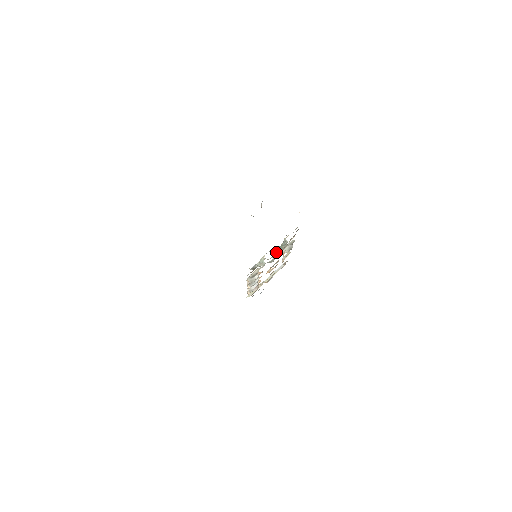
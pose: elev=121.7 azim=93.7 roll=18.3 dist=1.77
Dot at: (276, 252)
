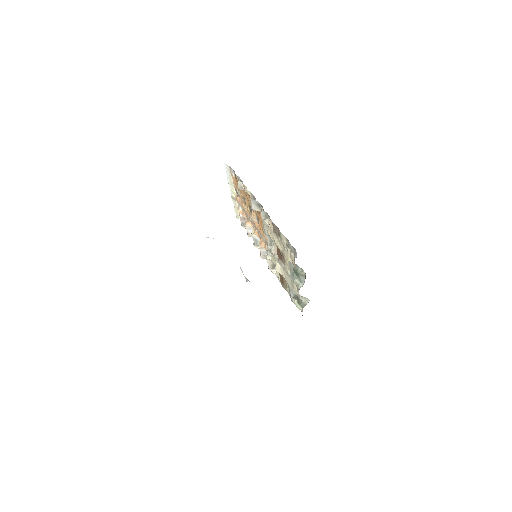
Dot at: (278, 252)
